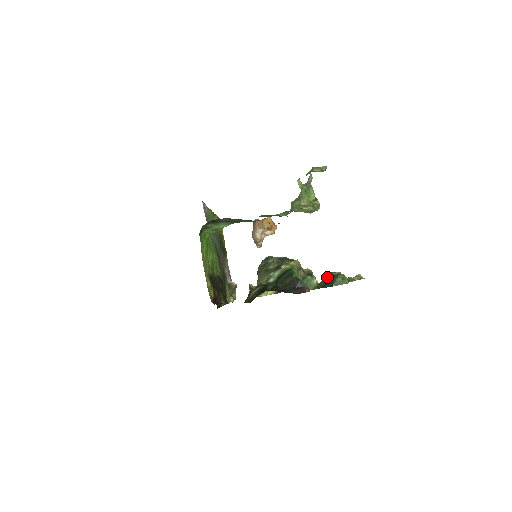
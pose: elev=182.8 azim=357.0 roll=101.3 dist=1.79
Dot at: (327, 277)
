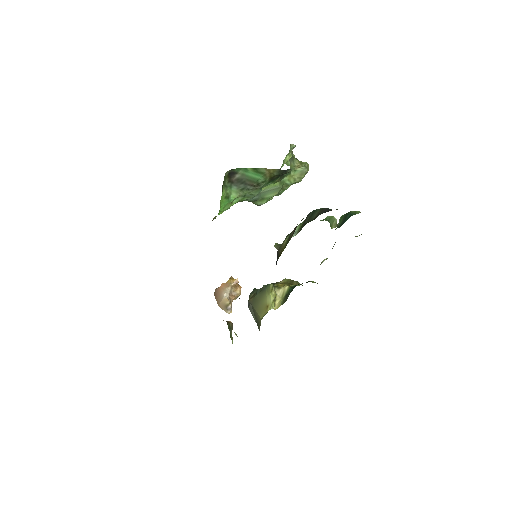
Dot at: (341, 219)
